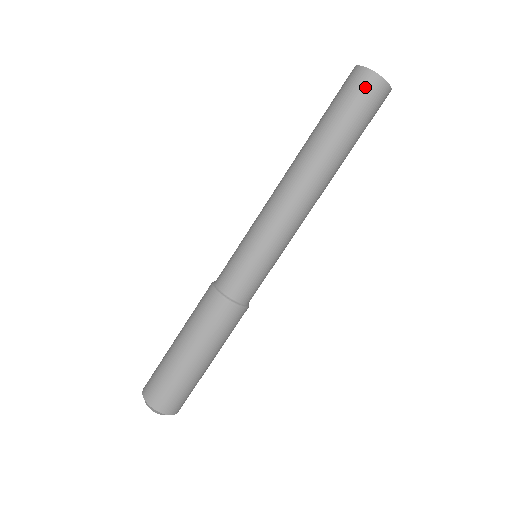
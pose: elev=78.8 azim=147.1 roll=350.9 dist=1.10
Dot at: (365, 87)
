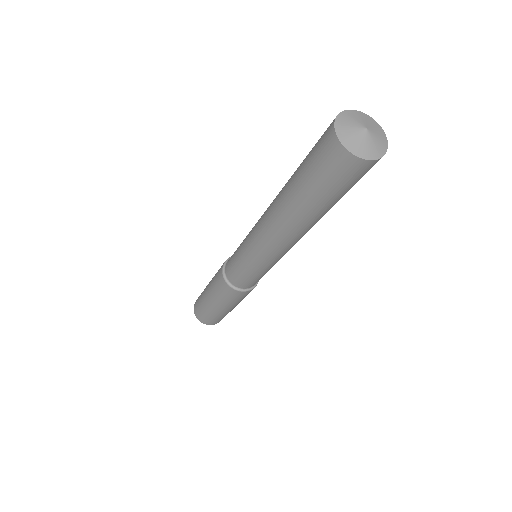
Dot at: occluded
